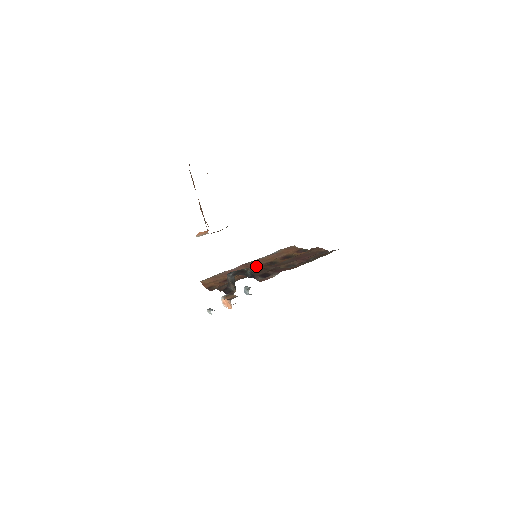
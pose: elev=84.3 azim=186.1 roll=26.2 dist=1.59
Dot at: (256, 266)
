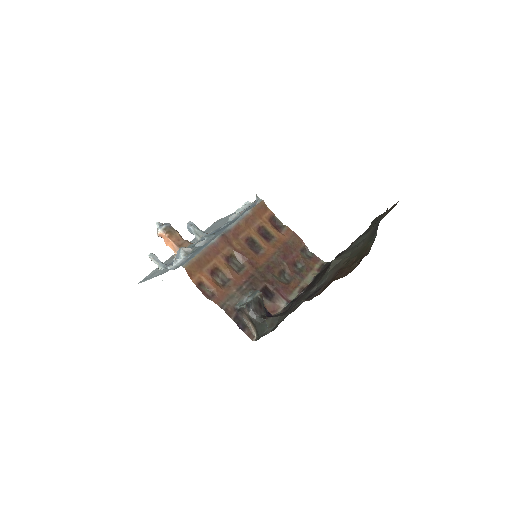
Dot at: (239, 247)
